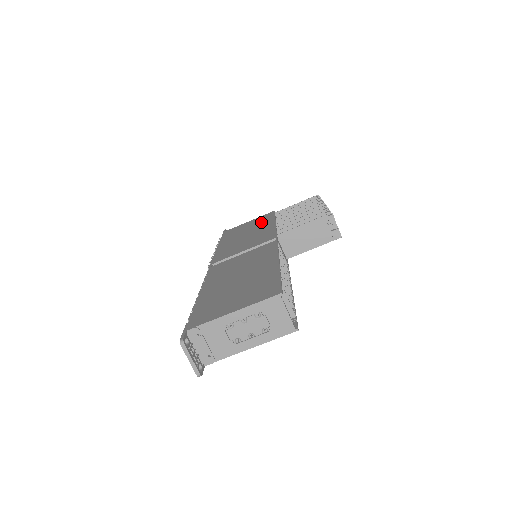
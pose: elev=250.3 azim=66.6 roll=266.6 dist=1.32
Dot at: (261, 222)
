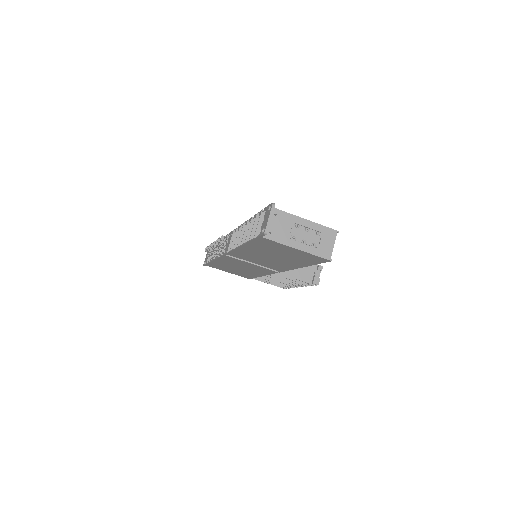
Dot at: occluded
